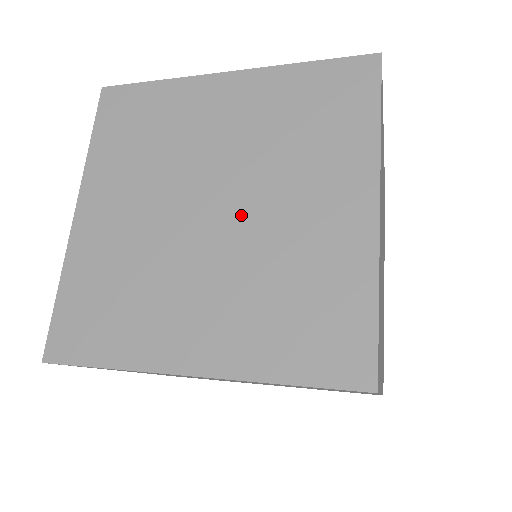
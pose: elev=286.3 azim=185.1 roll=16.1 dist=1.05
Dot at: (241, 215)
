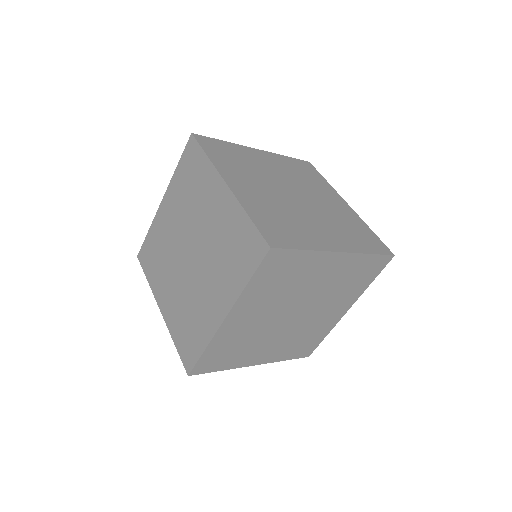
Dot at: (194, 268)
